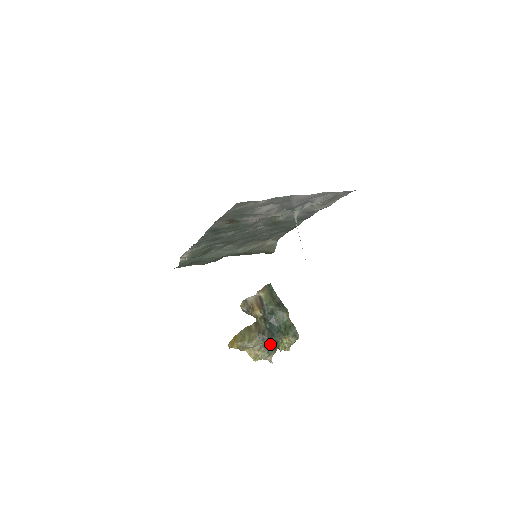
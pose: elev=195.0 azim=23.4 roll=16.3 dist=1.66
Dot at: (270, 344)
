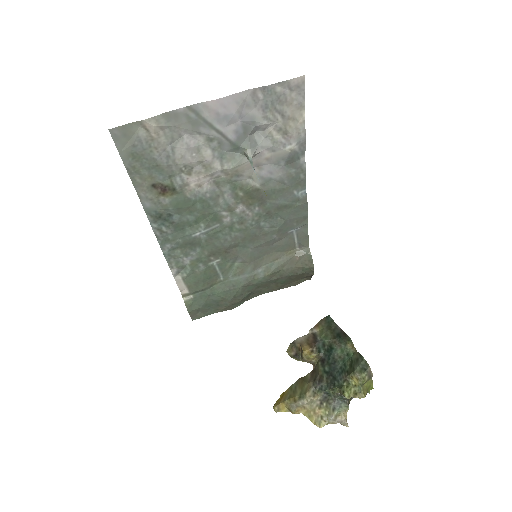
Dot at: (331, 393)
